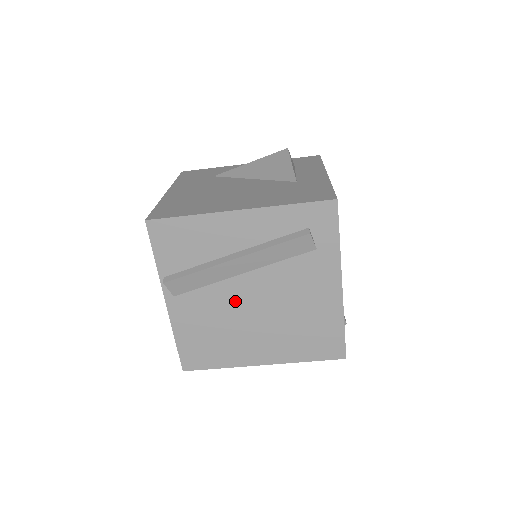
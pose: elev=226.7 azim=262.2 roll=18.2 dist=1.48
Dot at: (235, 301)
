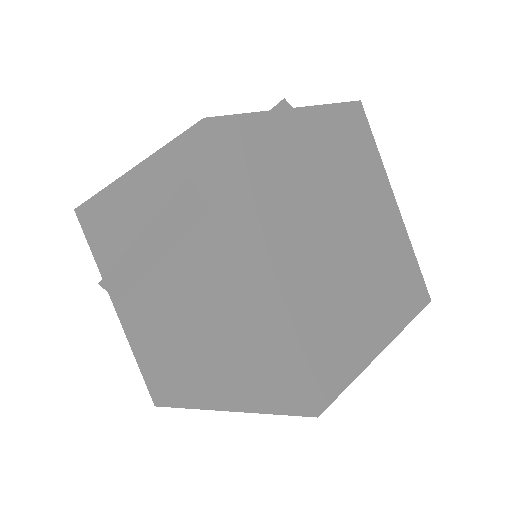
Dot at: (163, 306)
